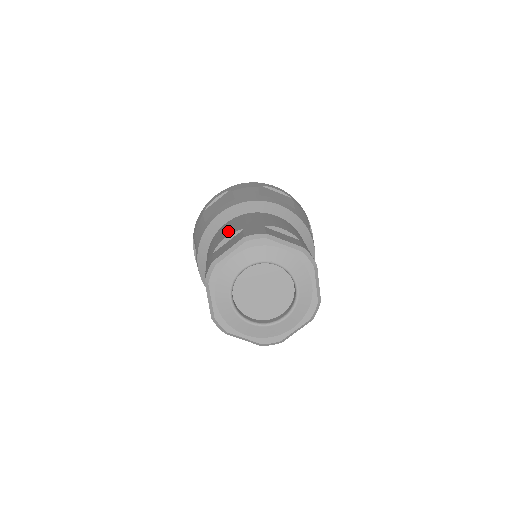
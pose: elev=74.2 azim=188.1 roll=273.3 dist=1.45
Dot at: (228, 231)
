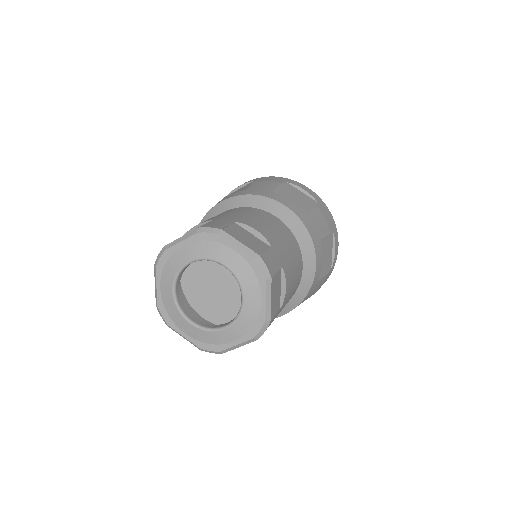
Dot at: (206, 220)
